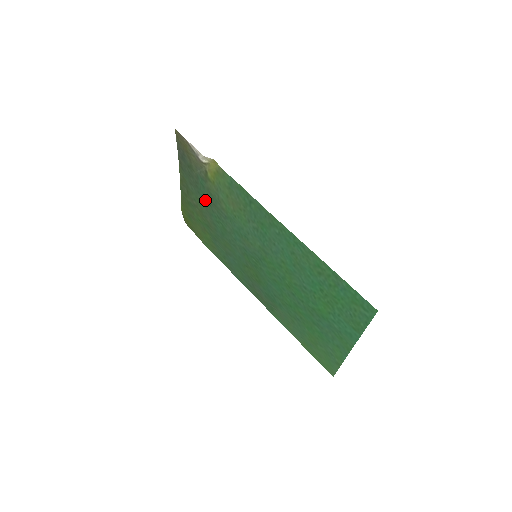
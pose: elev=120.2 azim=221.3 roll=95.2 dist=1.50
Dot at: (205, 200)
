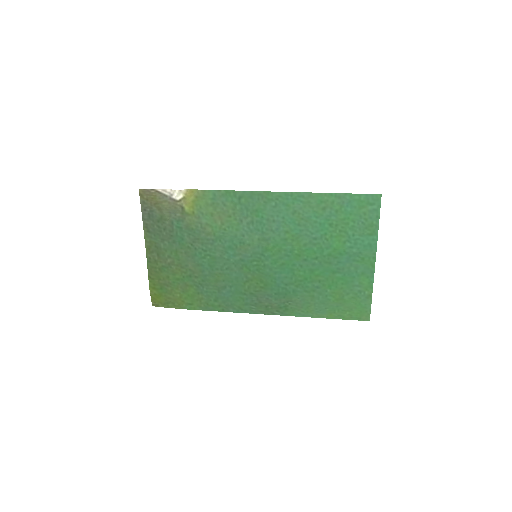
Dot at: (184, 244)
